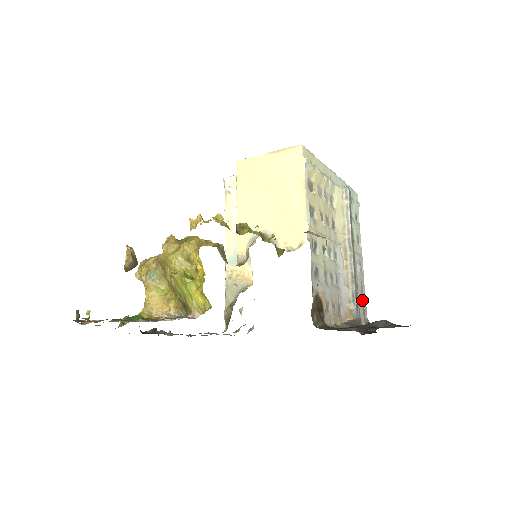
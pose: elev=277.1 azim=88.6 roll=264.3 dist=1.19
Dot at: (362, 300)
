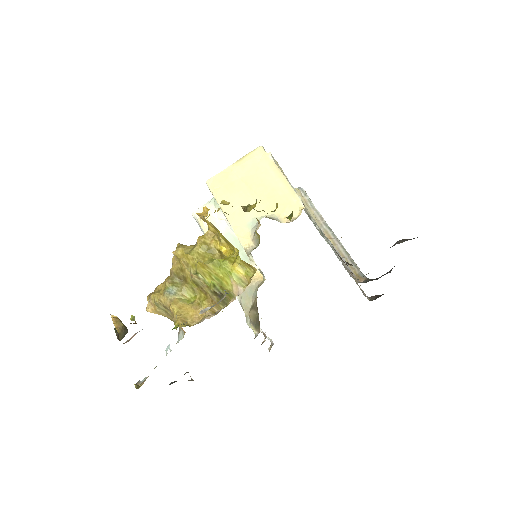
Dot at: occluded
